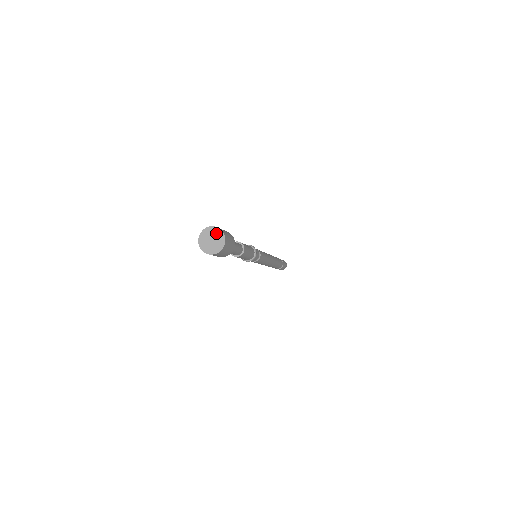
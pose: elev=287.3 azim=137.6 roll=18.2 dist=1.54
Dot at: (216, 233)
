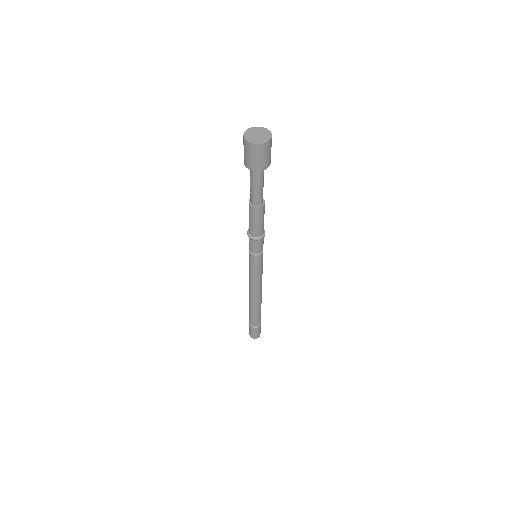
Dot at: (255, 130)
